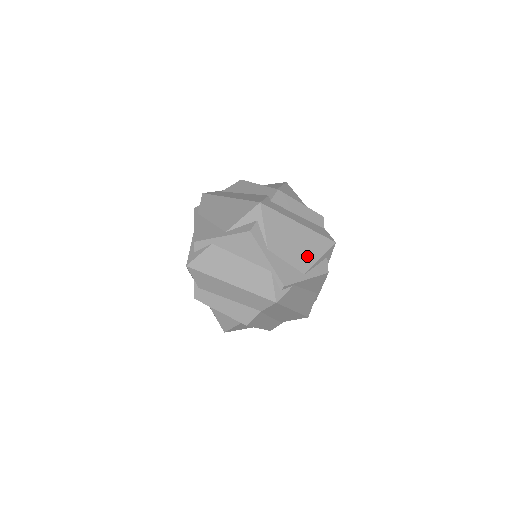
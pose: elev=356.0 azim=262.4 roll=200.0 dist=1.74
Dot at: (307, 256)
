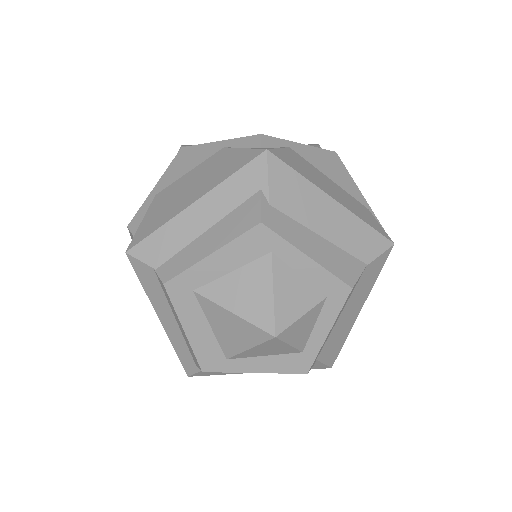
Dot at: occluded
